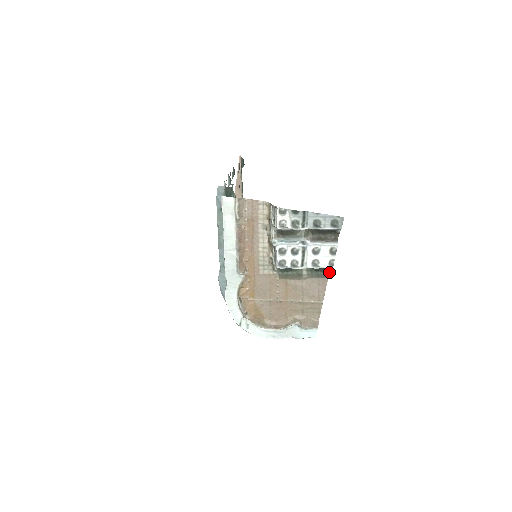
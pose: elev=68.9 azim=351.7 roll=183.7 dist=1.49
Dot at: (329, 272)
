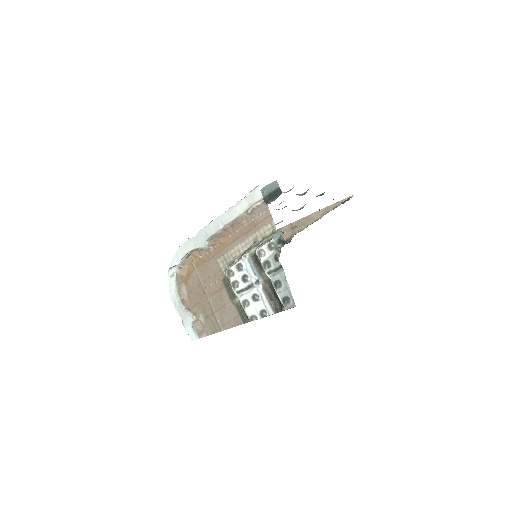
Dot at: (249, 321)
